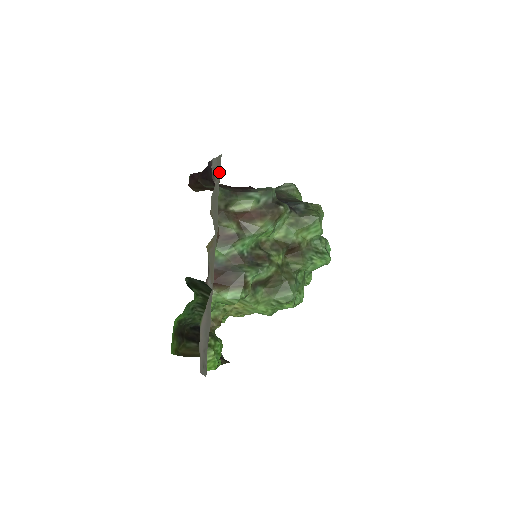
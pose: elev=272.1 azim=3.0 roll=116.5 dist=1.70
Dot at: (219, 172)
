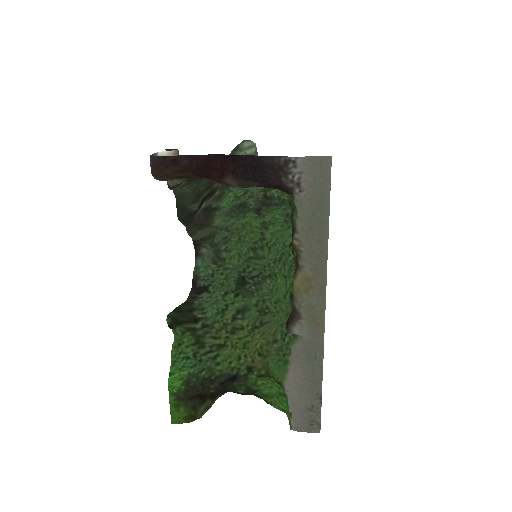
Dot at: (325, 183)
